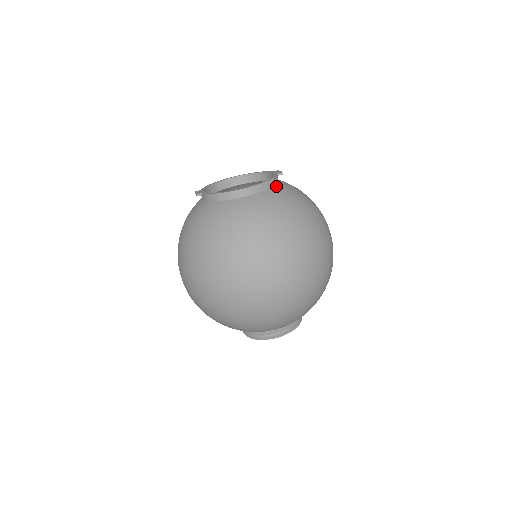
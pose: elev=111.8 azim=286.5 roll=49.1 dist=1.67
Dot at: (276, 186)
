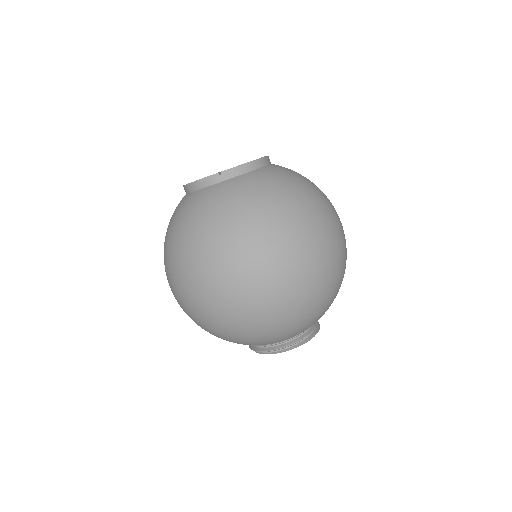
Dot at: occluded
